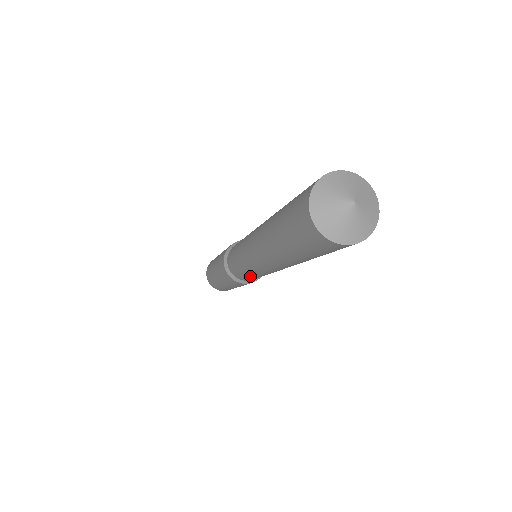
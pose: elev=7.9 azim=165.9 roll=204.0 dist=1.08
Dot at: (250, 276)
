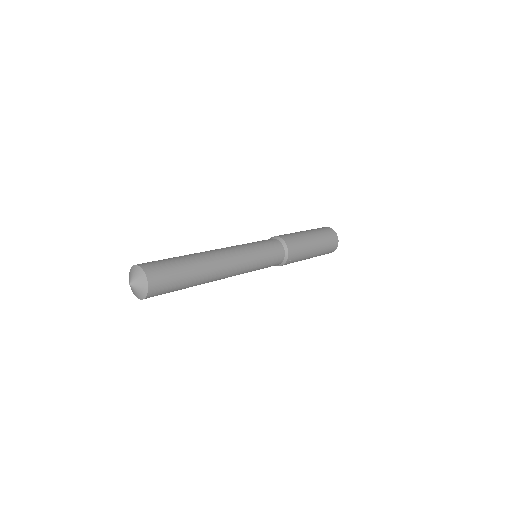
Dot at: occluded
